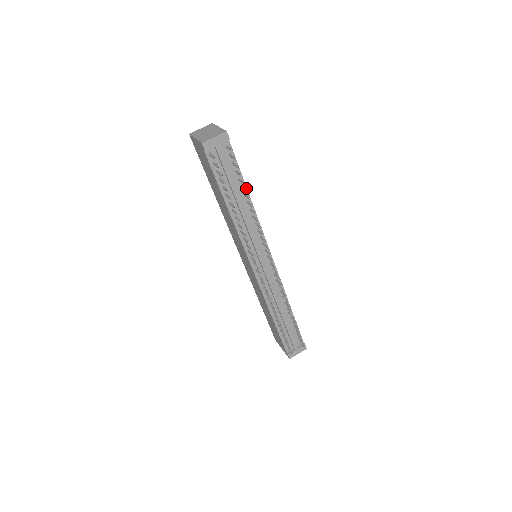
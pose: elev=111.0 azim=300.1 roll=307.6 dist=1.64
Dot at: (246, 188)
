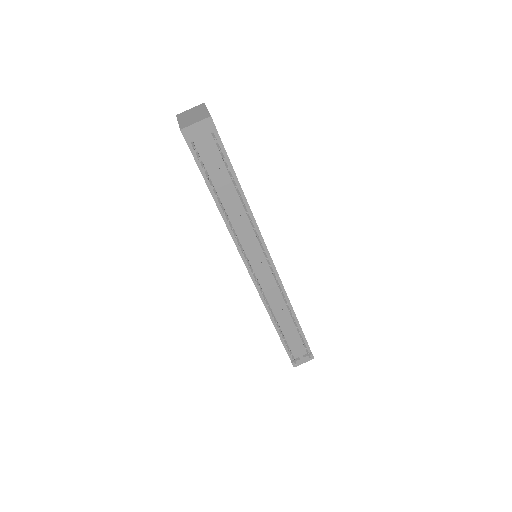
Dot at: (238, 182)
